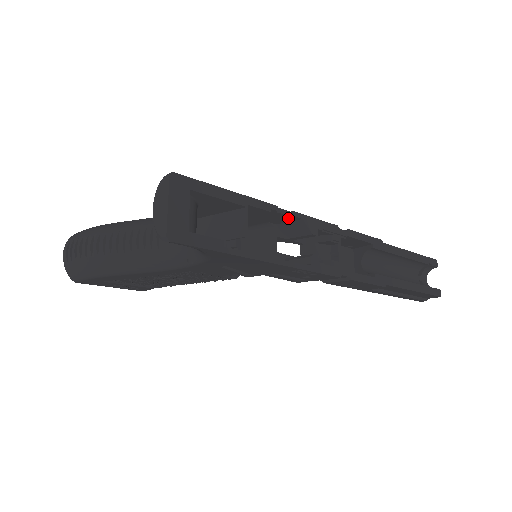
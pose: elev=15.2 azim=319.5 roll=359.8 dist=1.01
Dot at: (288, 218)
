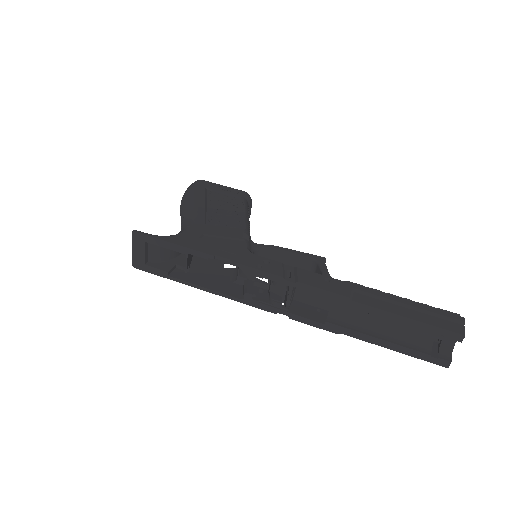
Dot at: (233, 261)
